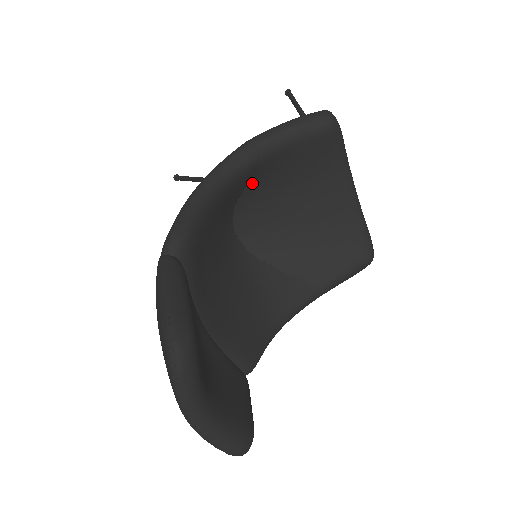
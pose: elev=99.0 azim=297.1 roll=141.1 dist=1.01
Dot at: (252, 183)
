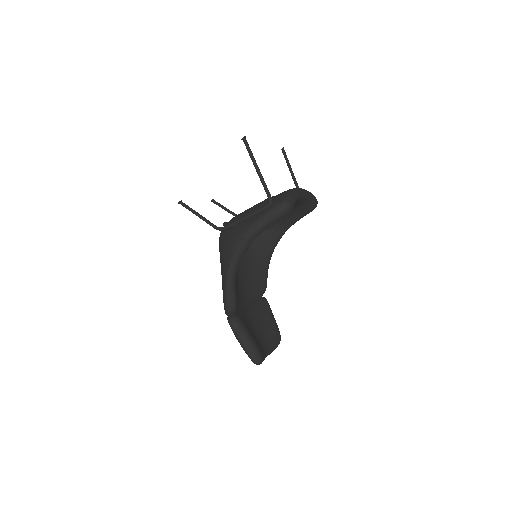
Dot at: occluded
